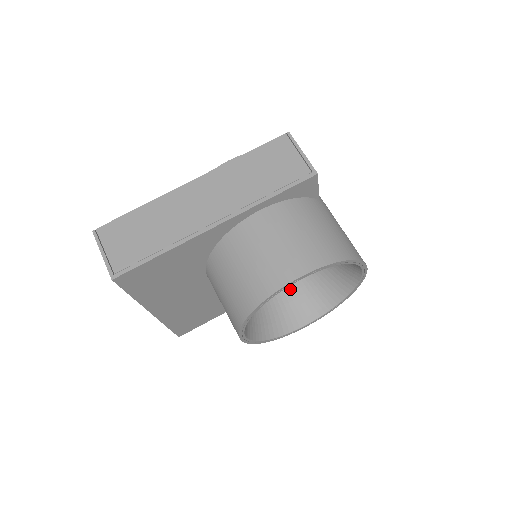
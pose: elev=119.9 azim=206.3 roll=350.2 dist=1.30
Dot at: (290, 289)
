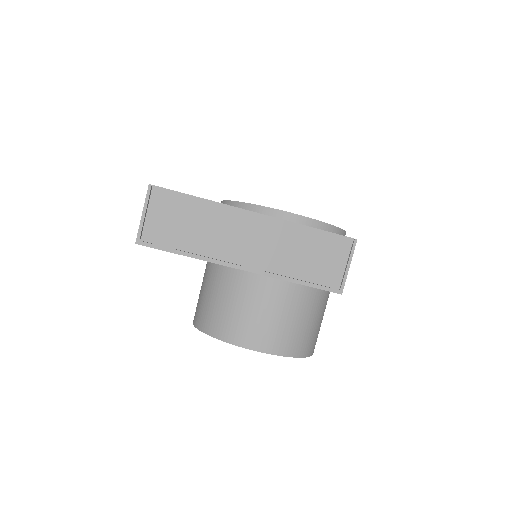
Dot at: occluded
